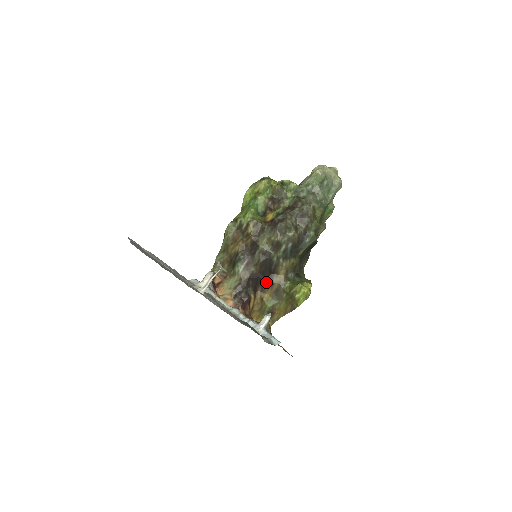
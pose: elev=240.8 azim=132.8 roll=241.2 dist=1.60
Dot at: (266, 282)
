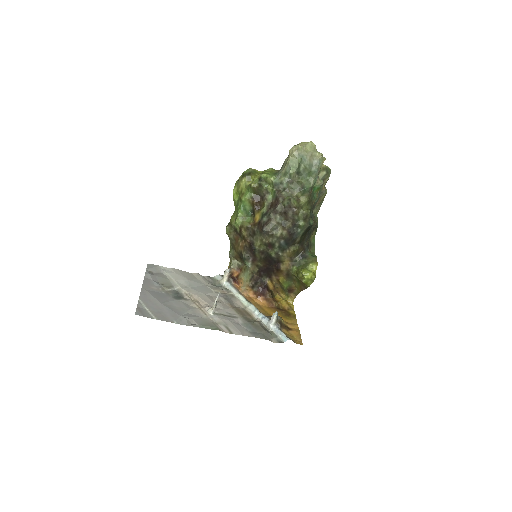
Dot at: (275, 270)
